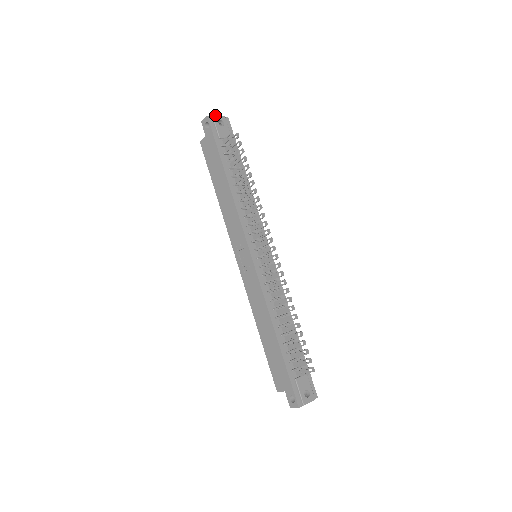
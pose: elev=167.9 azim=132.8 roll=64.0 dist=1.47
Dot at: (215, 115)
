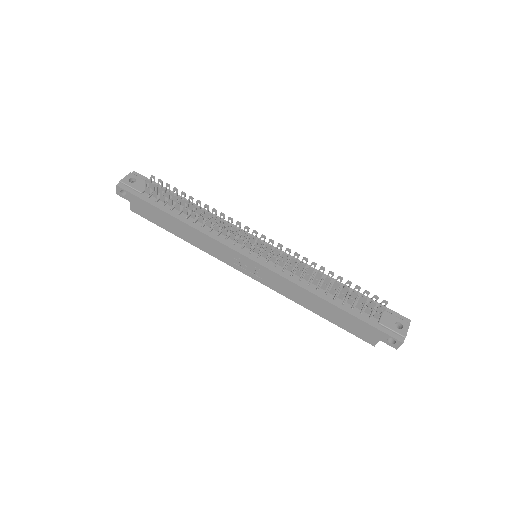
Dot at: (122, 179)
